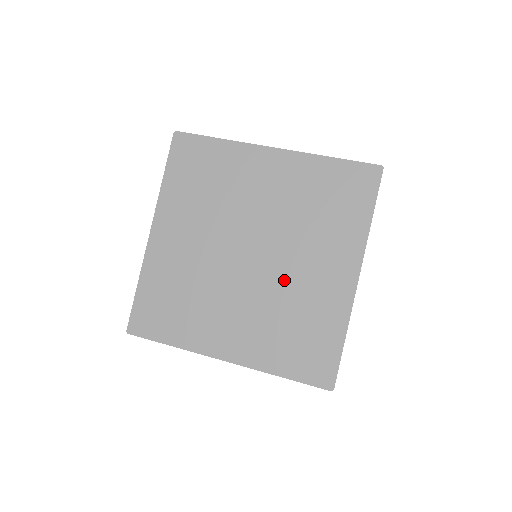
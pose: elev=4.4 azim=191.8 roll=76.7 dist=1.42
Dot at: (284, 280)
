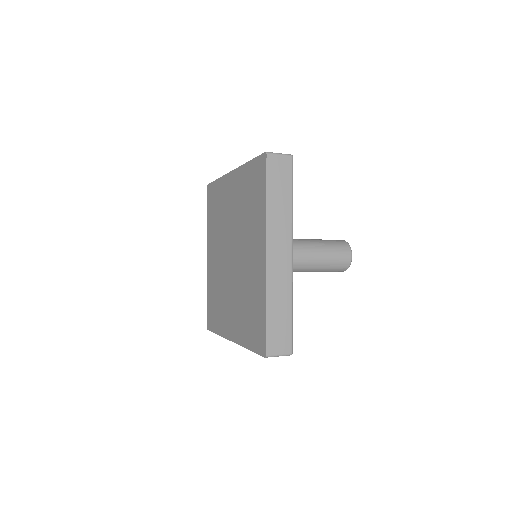
Dot at: (242, 270)
